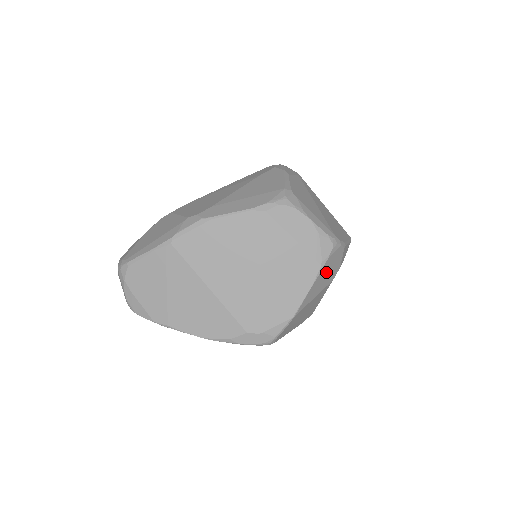
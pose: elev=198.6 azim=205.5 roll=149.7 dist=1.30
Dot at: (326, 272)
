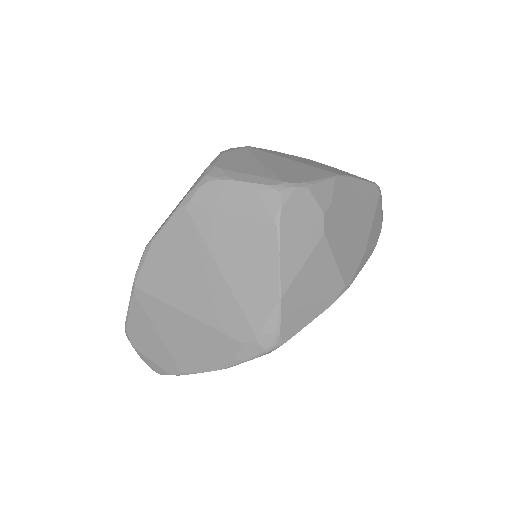
Dot at: (295, 228)
